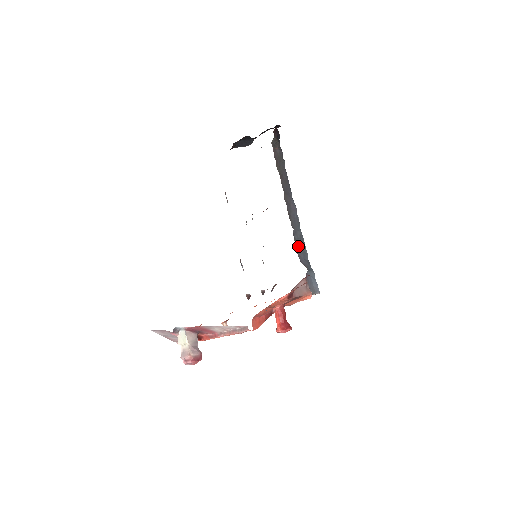
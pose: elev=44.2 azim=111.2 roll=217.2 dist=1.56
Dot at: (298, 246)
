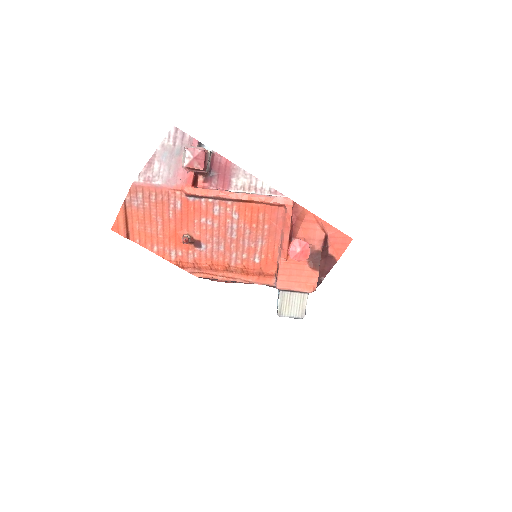
Dot at: occluded
